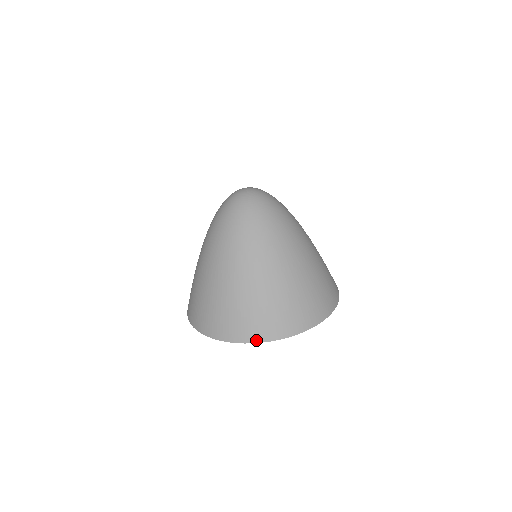
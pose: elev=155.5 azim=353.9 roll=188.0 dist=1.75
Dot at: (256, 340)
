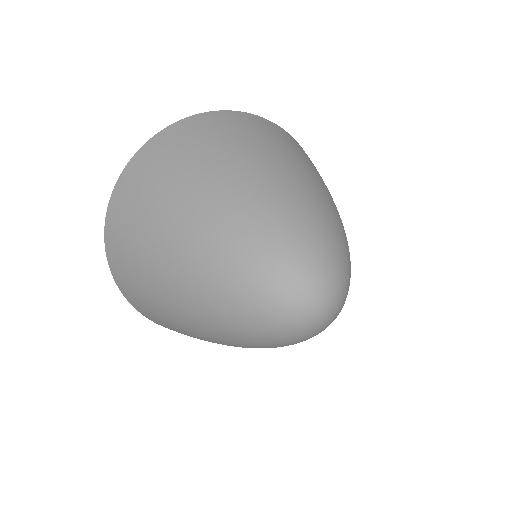
Dot at: (146, 317)
